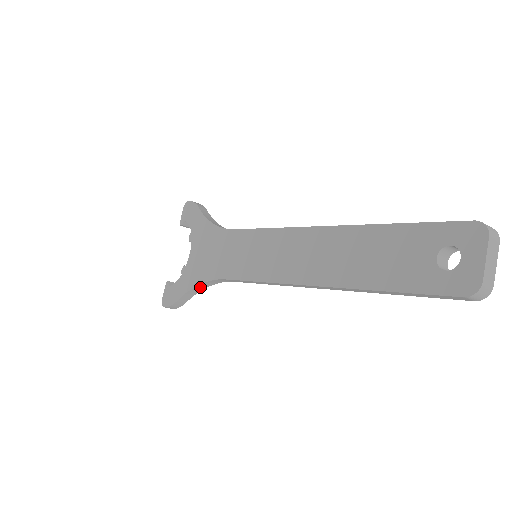
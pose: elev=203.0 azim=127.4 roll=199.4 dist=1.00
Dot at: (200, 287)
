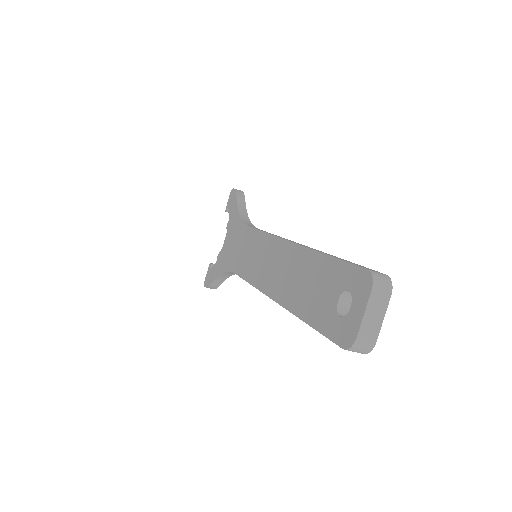
Dot at: (225, 275)
